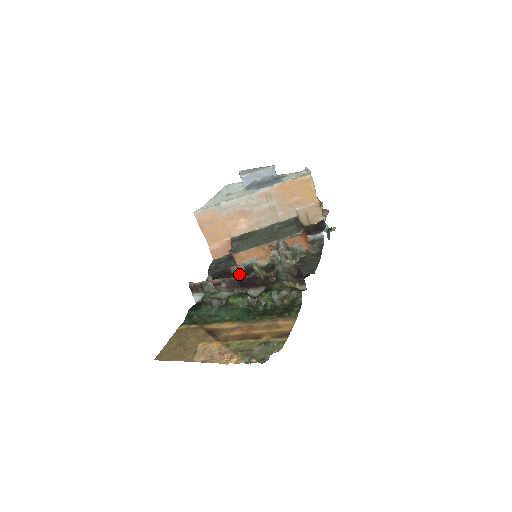
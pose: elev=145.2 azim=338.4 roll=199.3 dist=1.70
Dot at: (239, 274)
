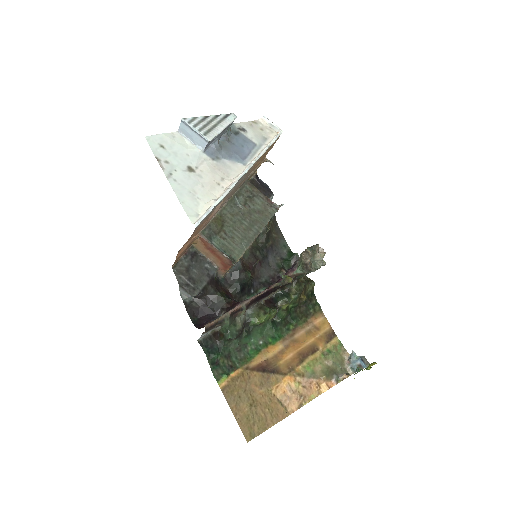
Dot at: (222, 278)
